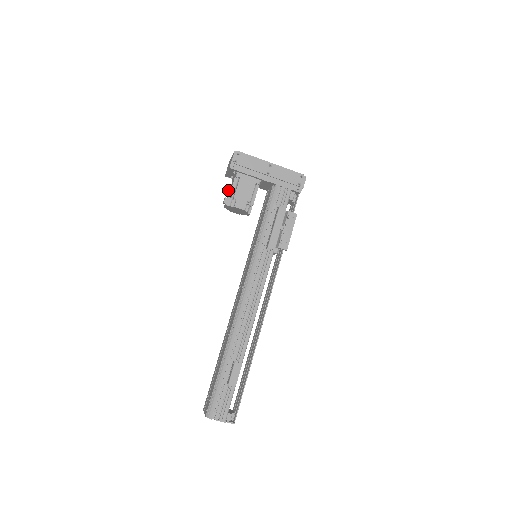
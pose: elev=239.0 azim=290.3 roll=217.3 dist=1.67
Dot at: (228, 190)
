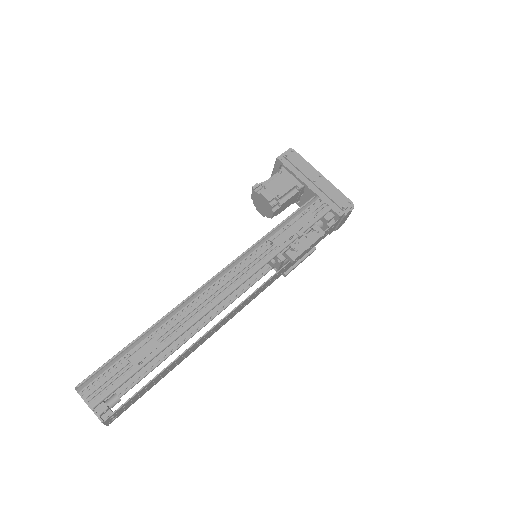
Dot at: occluded
